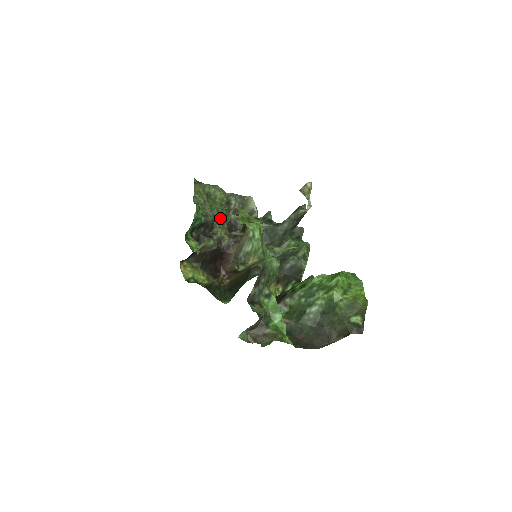
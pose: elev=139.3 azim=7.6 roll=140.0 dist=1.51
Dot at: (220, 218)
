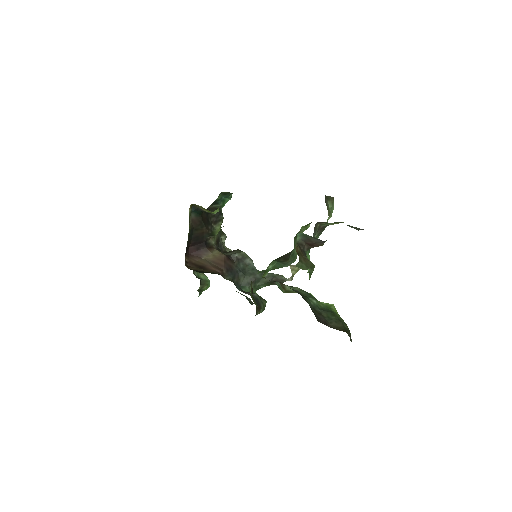
Dot at: occluded
